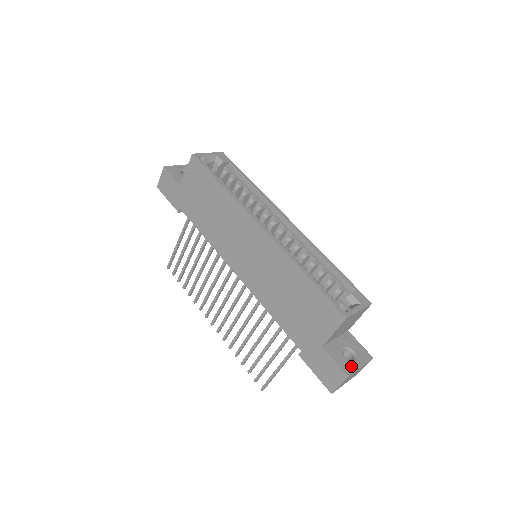
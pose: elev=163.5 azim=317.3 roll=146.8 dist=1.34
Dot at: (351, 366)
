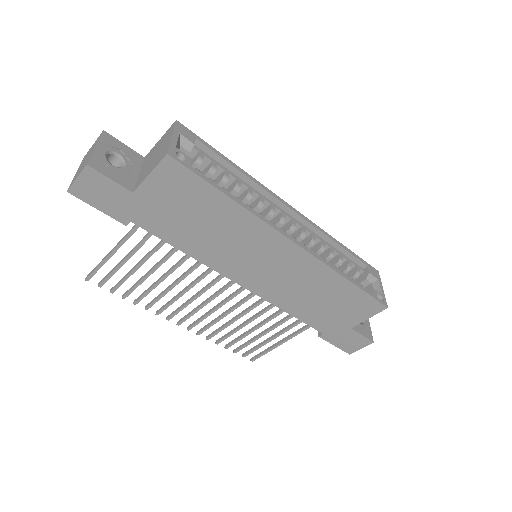
Dot at: (368, 330)
